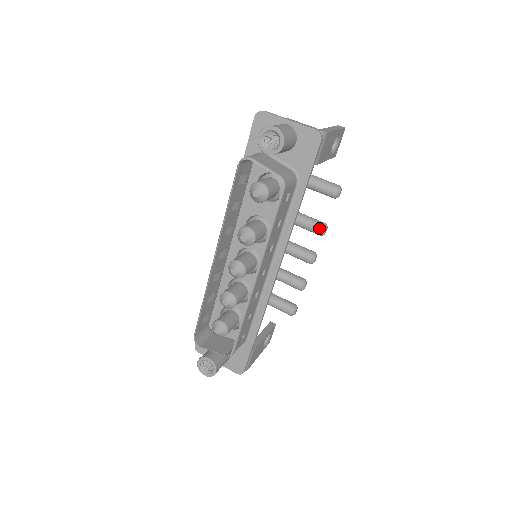
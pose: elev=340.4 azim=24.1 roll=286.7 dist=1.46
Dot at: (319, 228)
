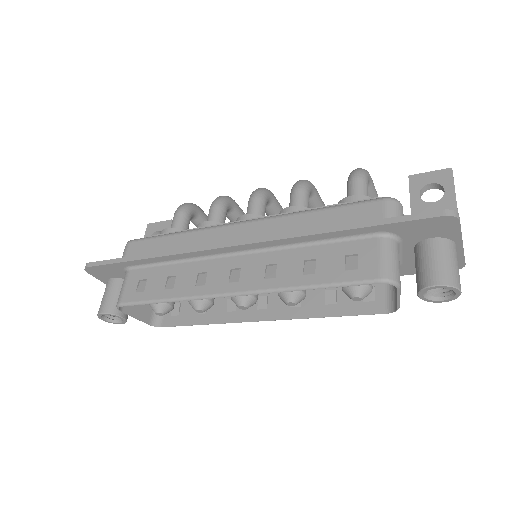
Dot at: occluded
